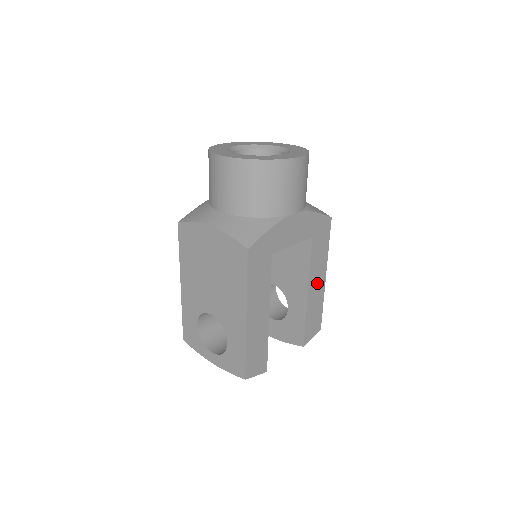
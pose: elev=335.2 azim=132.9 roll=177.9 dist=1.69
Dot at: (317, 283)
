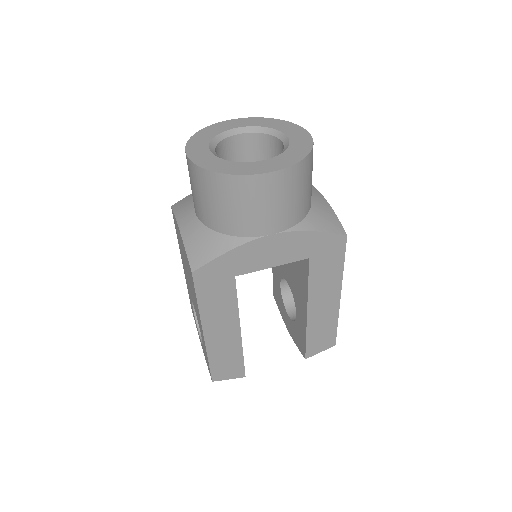
Dot at: (324, 302)
